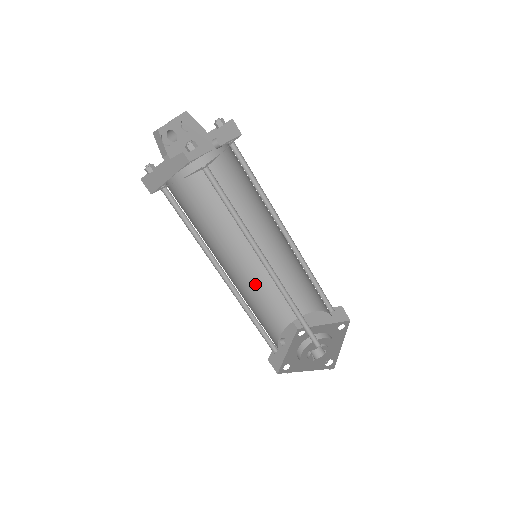
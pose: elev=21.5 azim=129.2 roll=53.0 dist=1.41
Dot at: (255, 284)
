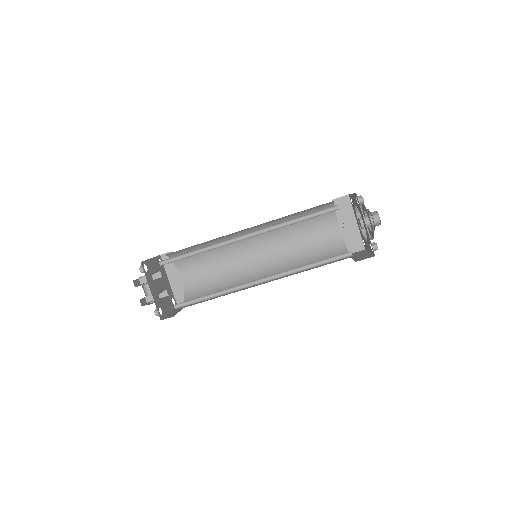
Dot at: (285, 235)
